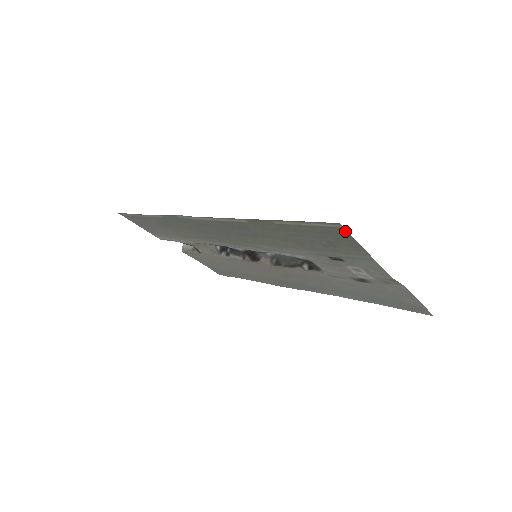
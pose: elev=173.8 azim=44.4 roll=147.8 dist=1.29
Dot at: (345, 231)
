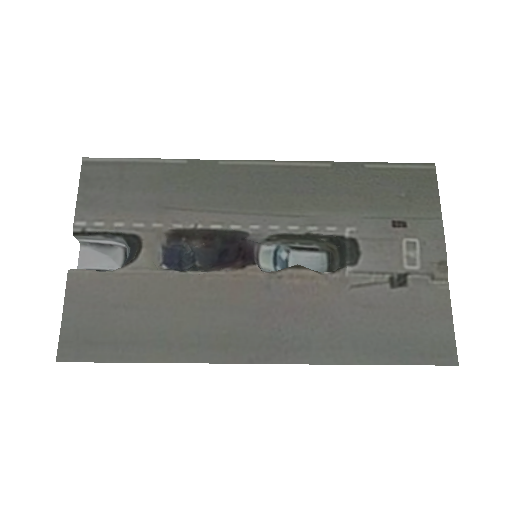
Dot at: (434, 174)
